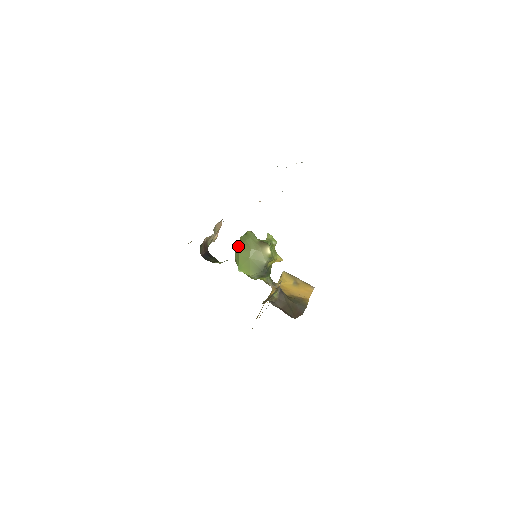
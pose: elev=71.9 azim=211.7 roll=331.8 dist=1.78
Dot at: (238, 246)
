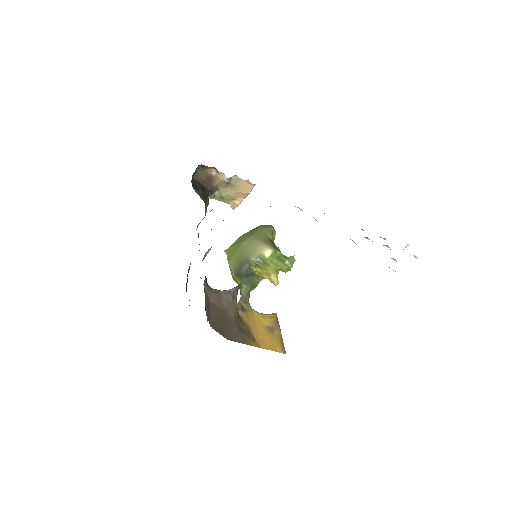
Dot at: (249, 231)
